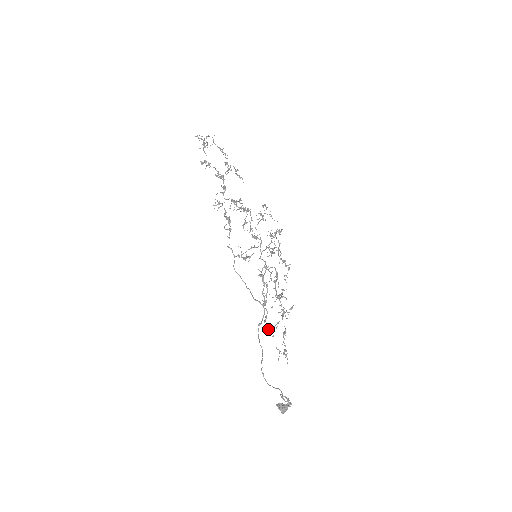
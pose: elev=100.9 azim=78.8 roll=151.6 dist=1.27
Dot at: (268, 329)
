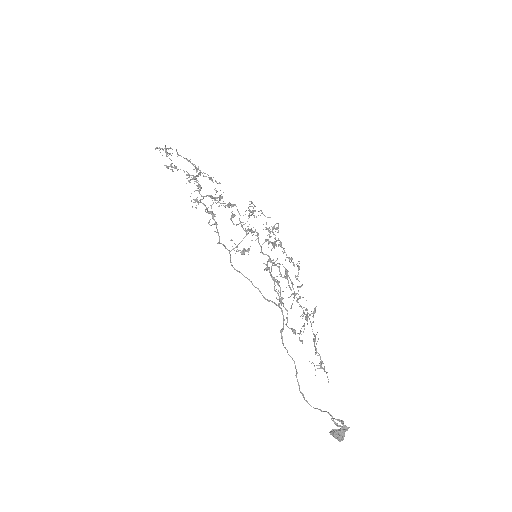
Dot at: (293, 333)
